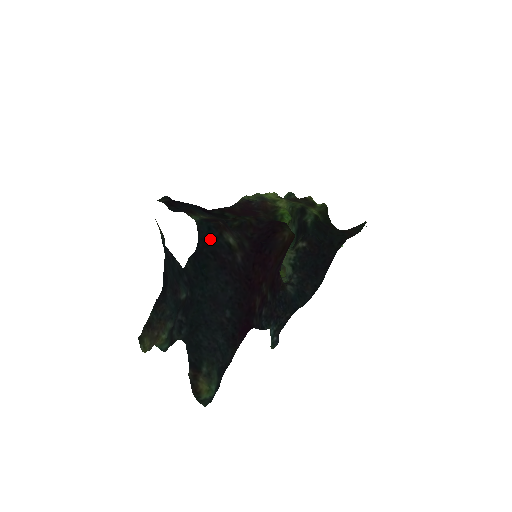
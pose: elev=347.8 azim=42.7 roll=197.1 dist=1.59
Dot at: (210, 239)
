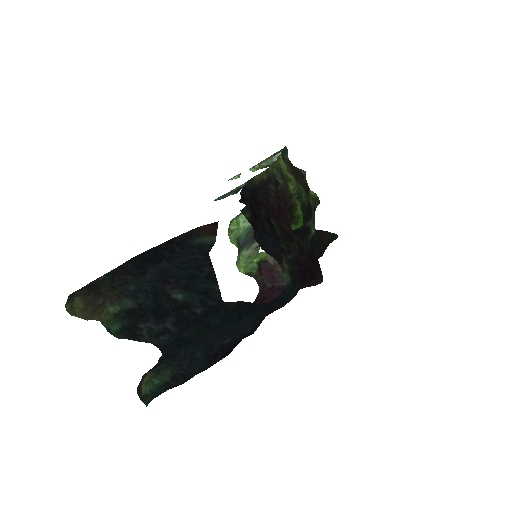
Dot at: (282, 298)
